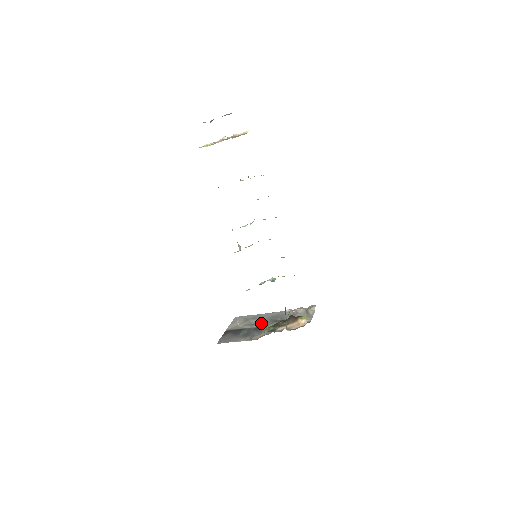
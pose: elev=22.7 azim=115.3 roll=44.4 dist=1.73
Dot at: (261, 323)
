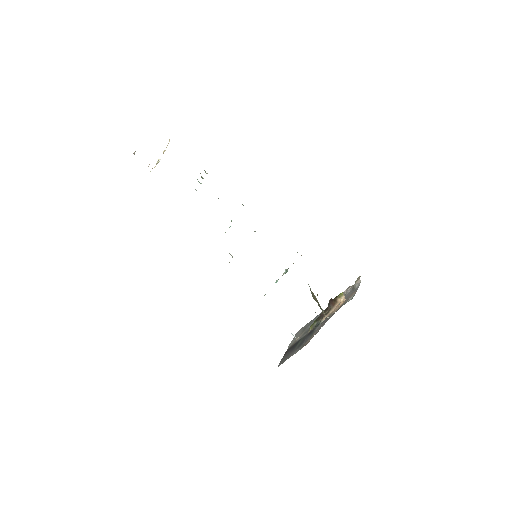
Dot at: occluded
